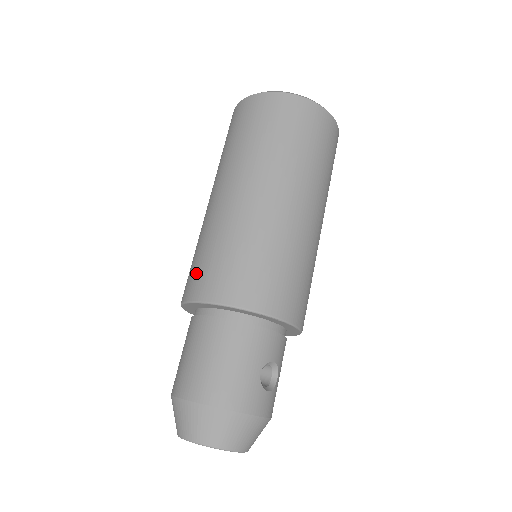
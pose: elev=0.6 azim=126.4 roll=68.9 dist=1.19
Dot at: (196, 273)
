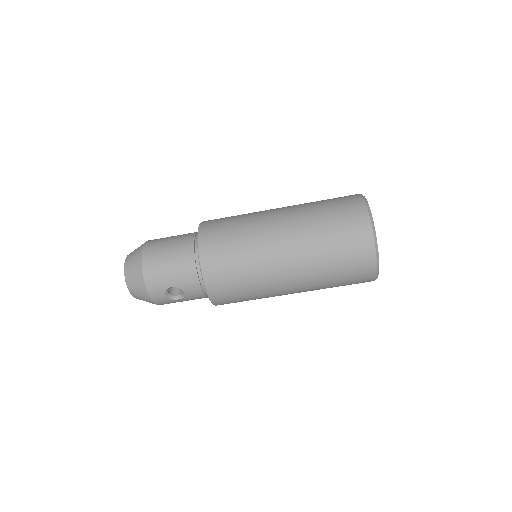
Dot at: (218, 222)
